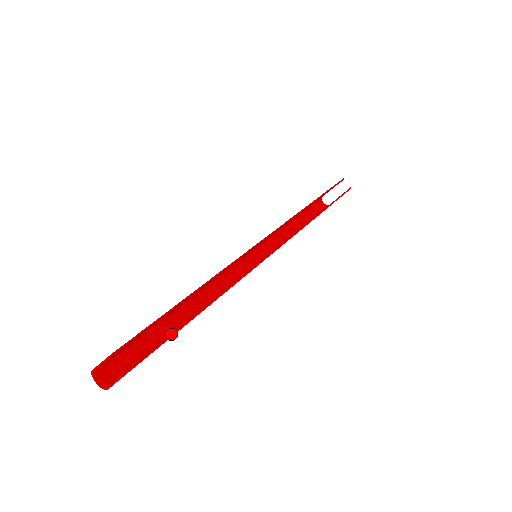
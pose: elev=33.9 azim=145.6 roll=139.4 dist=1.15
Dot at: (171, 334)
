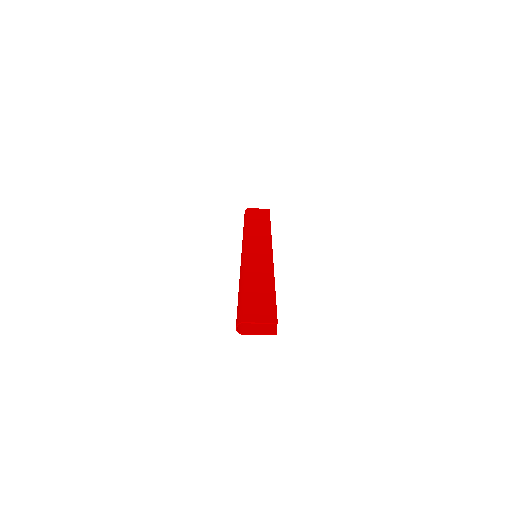
Dot at: occluded
